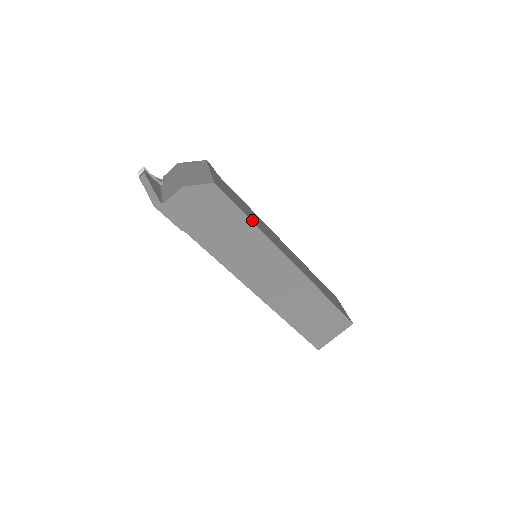
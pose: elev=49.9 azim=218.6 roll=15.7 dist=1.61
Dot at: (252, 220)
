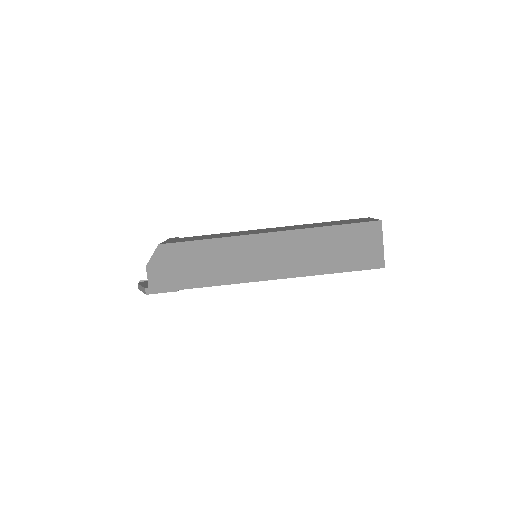
Dot at: (209, 238)
